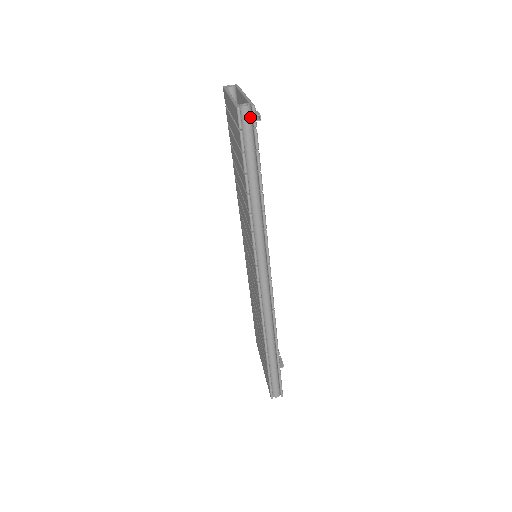
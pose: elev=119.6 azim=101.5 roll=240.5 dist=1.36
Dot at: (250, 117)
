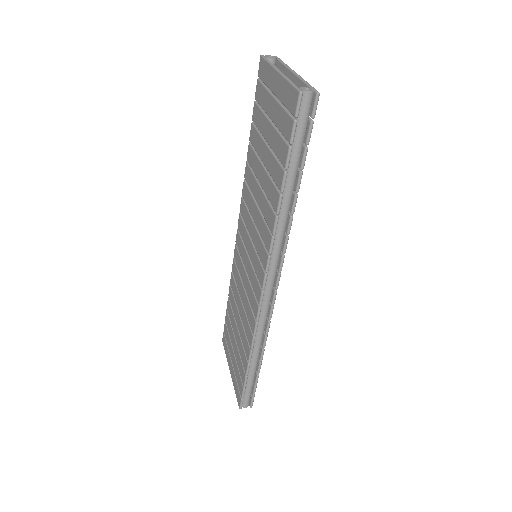
Dot at: (310, 105)
